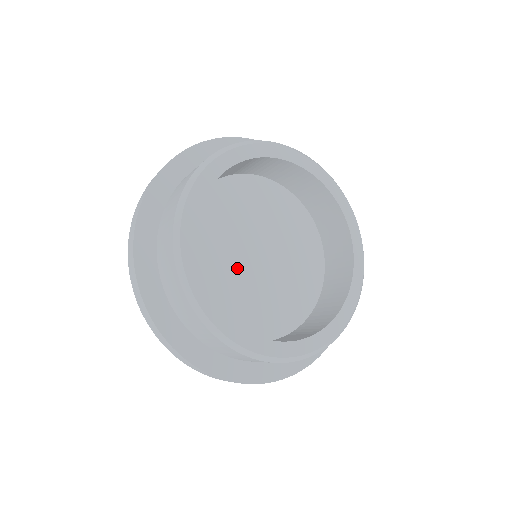
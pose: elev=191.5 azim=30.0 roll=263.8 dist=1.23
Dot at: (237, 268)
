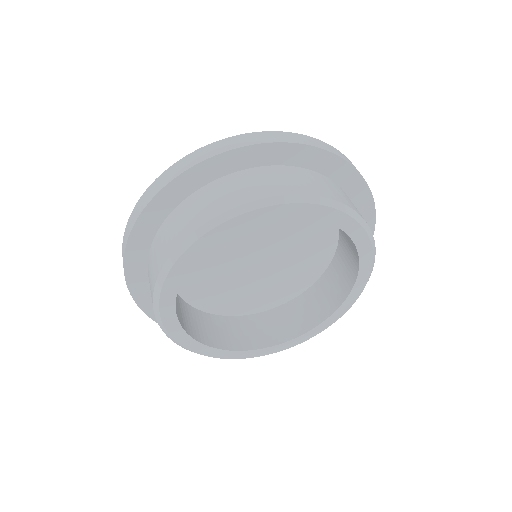
Dot at: (231, 270)
